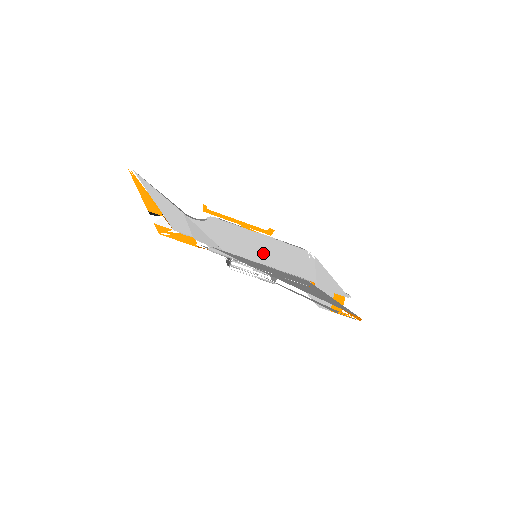
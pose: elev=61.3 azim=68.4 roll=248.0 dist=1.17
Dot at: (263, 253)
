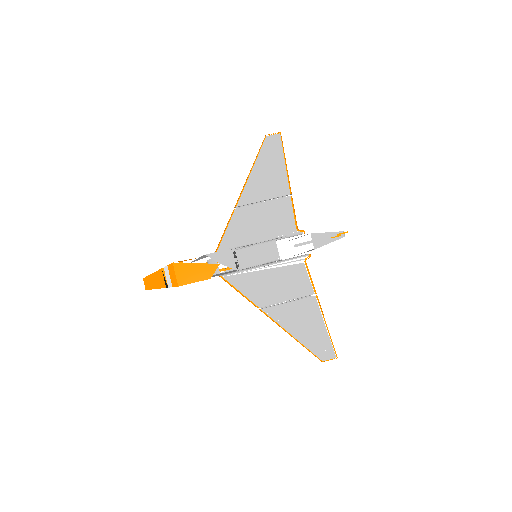
Dot at: occluded
